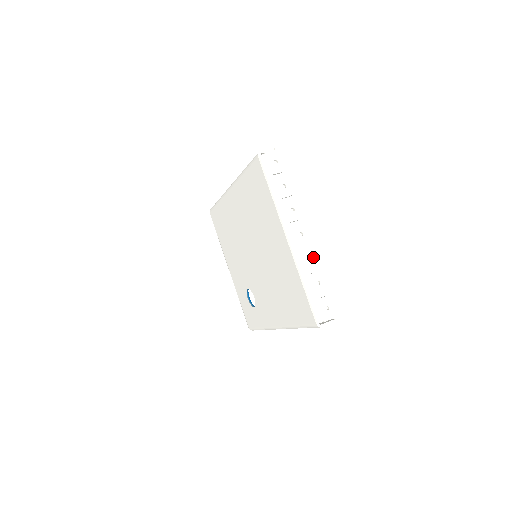
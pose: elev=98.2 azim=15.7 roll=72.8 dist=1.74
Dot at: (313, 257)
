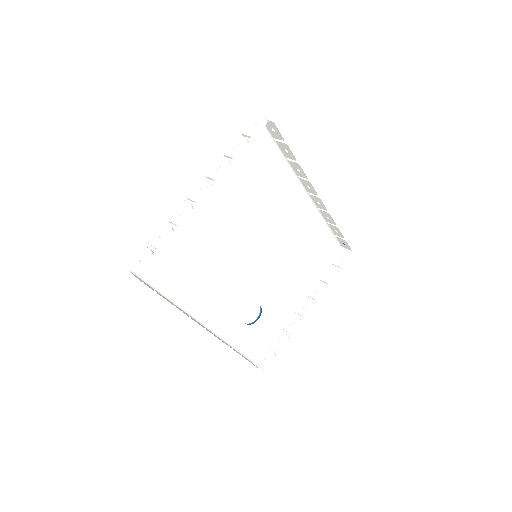
Dot at: (183, 214)
